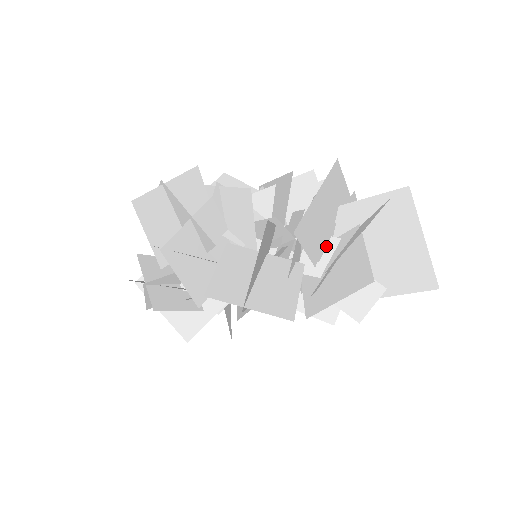
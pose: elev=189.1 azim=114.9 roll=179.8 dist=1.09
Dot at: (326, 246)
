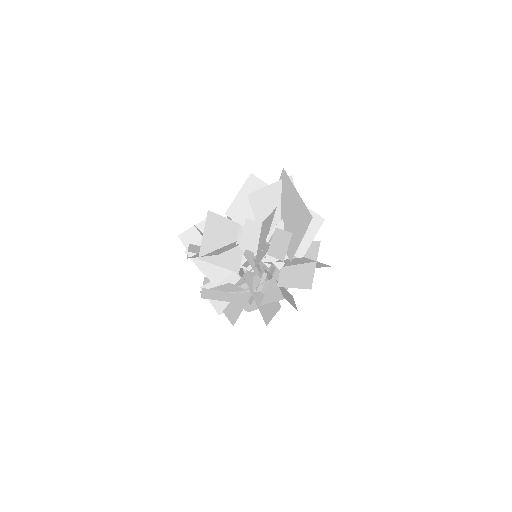
Dot at: occluded
